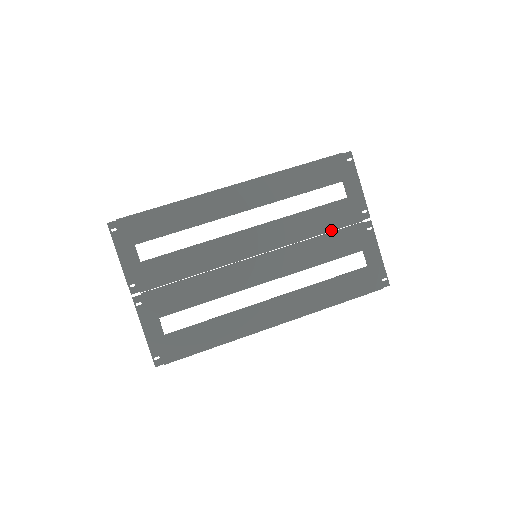
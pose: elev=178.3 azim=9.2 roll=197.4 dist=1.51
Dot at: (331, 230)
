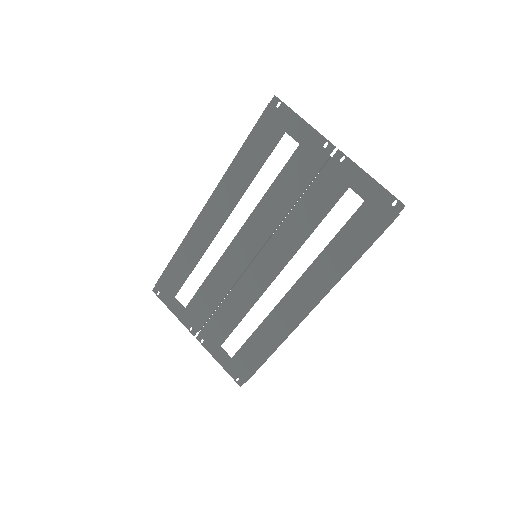
Dot at: (304, 188)
